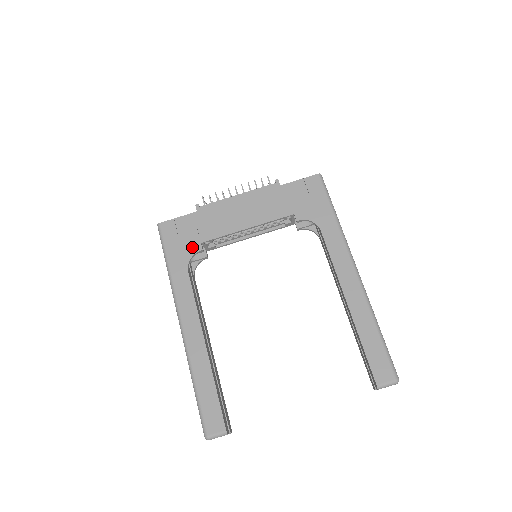
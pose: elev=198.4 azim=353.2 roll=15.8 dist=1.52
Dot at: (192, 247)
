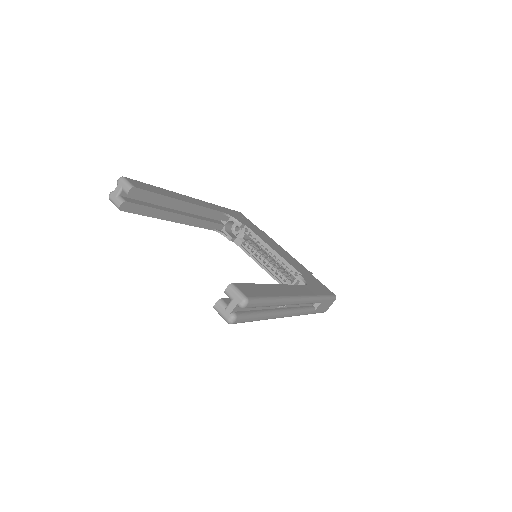
Dot at: (240, 220)
